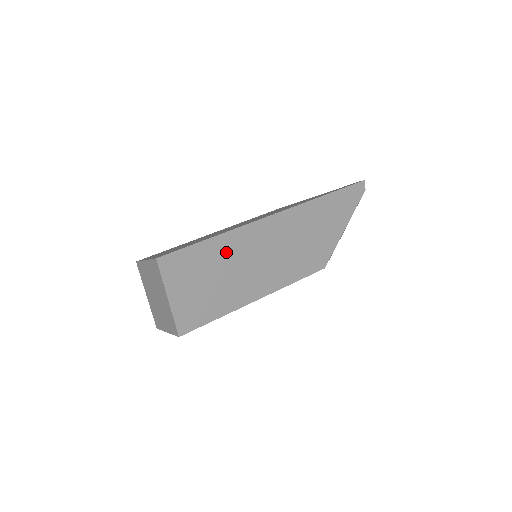
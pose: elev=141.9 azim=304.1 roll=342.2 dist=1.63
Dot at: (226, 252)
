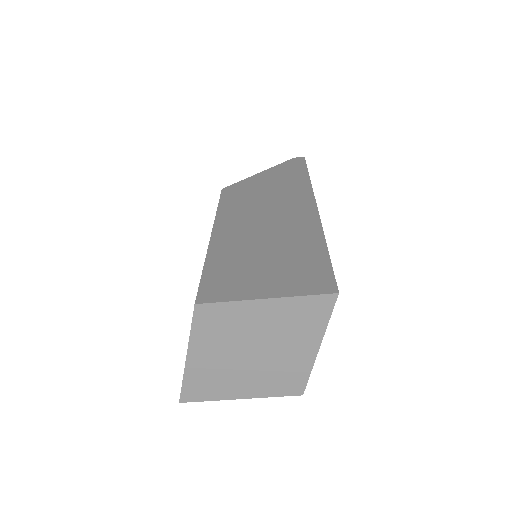
Dot at: occluded
